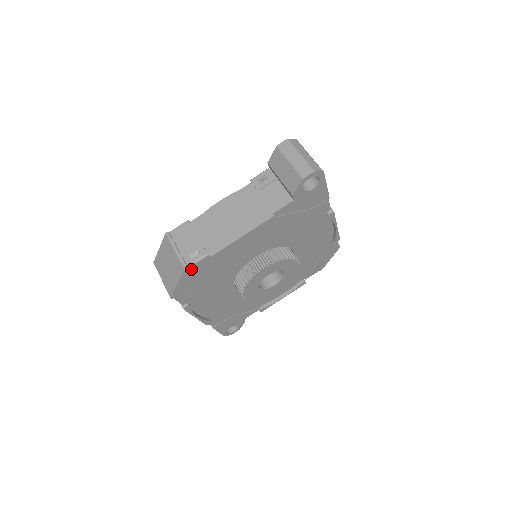
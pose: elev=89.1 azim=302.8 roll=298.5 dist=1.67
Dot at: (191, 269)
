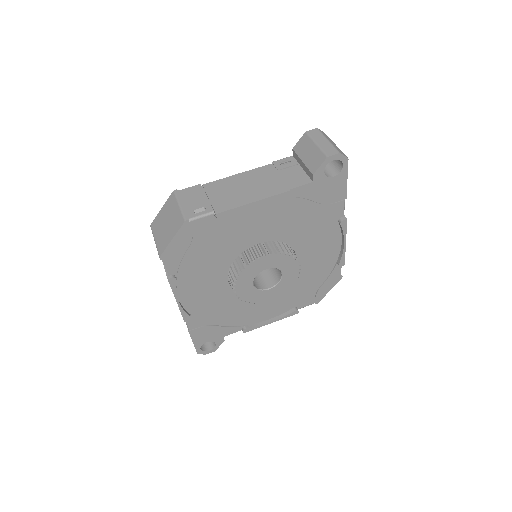
Dot at: (191, 225)
